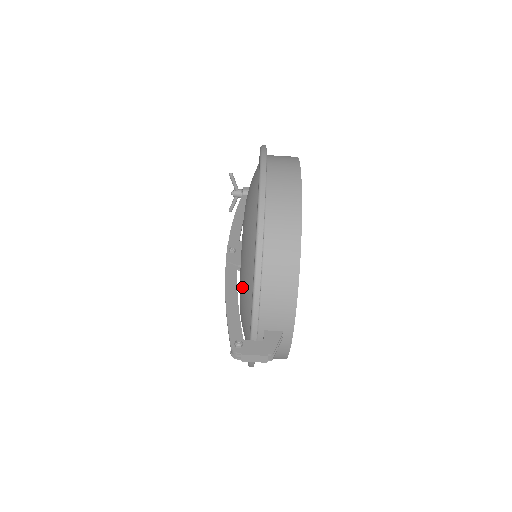
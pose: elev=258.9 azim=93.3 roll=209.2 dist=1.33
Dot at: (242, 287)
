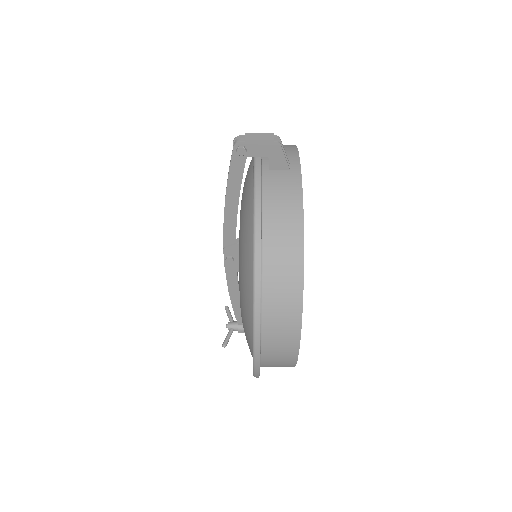
Dot at: (243, 190)
